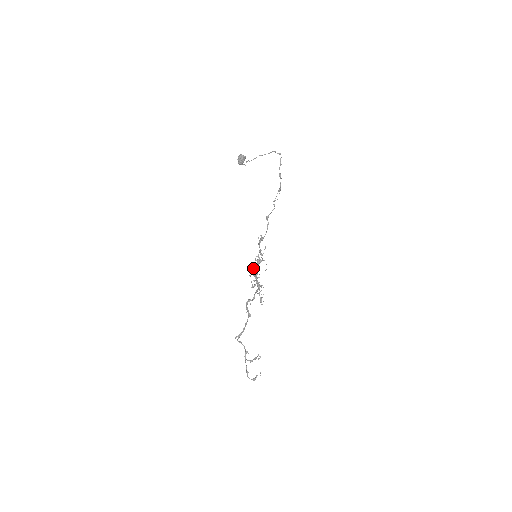
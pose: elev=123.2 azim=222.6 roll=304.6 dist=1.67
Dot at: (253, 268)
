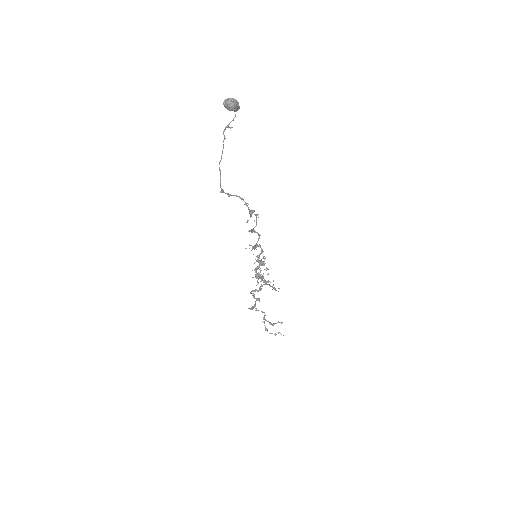
Dot at: occluded
